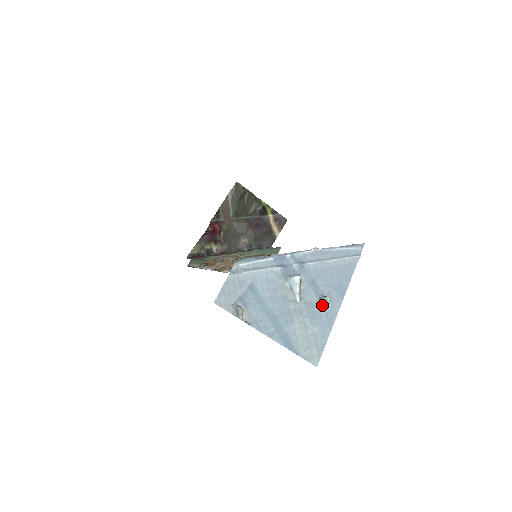
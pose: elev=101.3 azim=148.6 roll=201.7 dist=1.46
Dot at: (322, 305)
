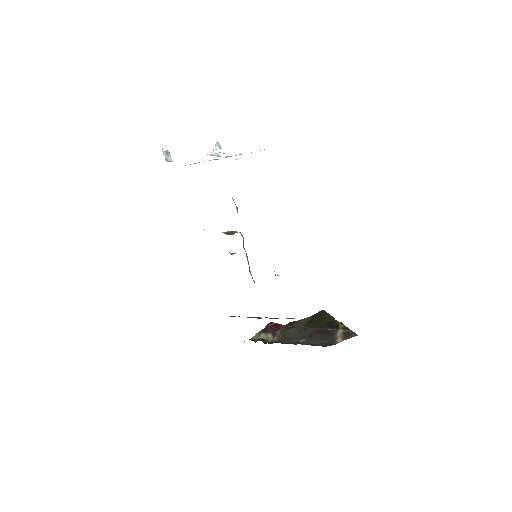
Dot at: (214, 149)
